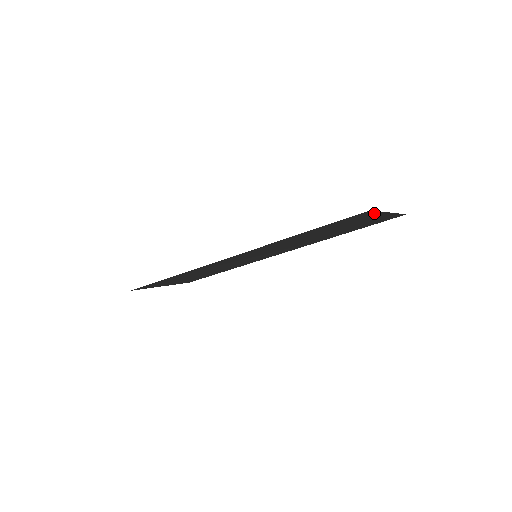
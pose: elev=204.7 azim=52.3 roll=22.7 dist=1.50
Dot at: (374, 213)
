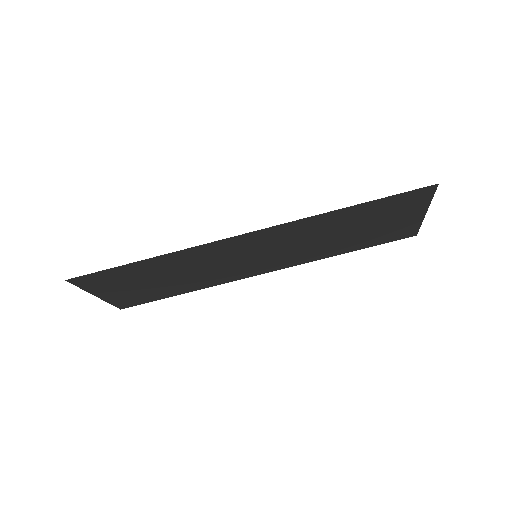
Dot at: (425, 200)
